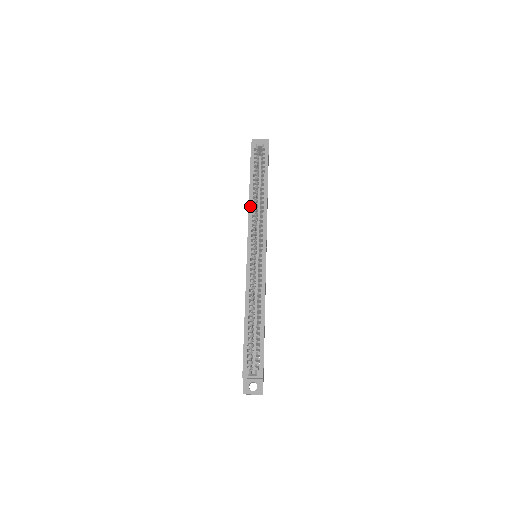
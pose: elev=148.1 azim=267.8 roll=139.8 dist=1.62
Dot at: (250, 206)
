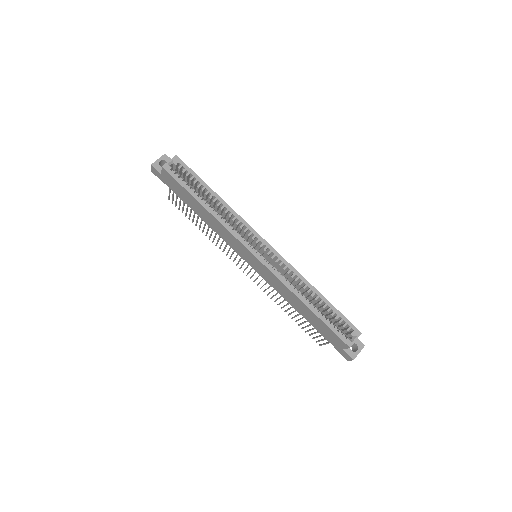
Dot at: (219, 220)
